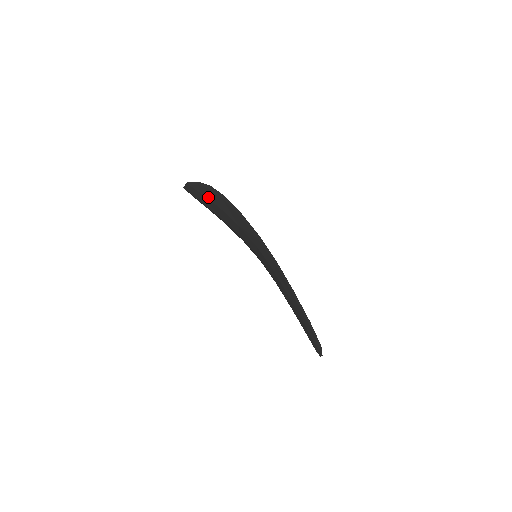
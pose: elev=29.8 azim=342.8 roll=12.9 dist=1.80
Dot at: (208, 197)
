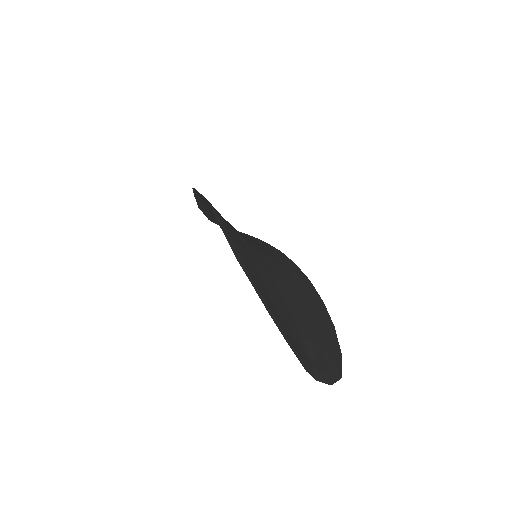
Dot at: (204, 207)
